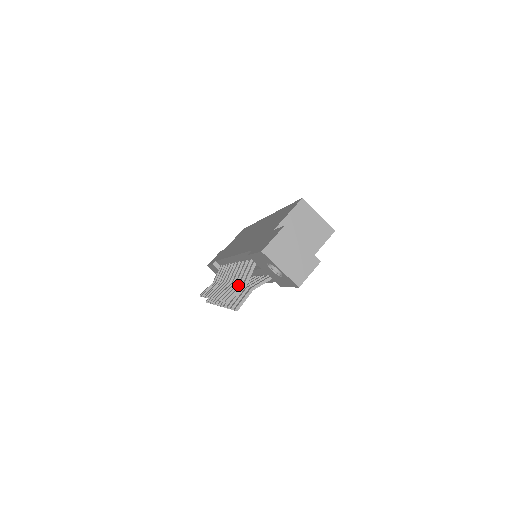
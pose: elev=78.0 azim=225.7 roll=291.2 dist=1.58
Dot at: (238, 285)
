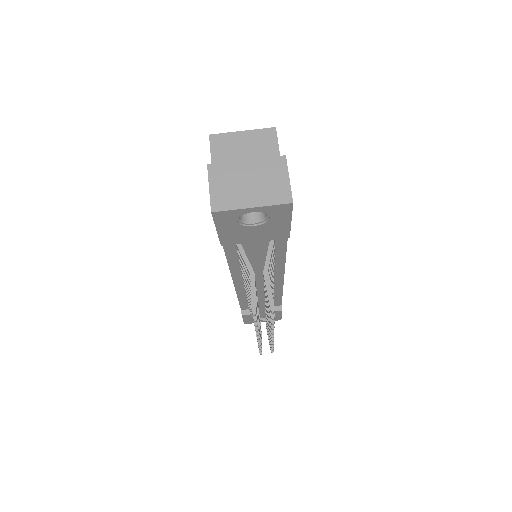
Dot at: occluded
